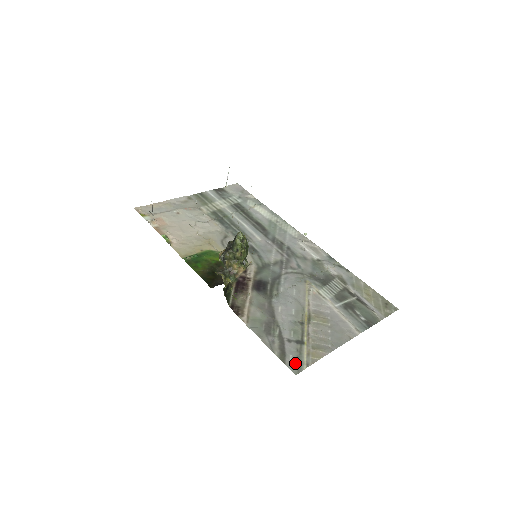
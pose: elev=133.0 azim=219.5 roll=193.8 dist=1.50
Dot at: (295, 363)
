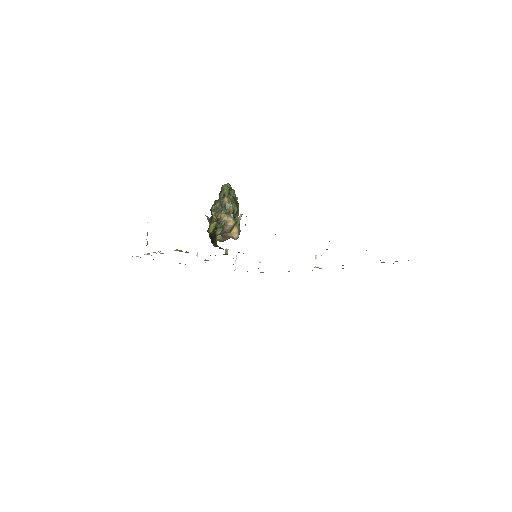
Dot at: occluded
